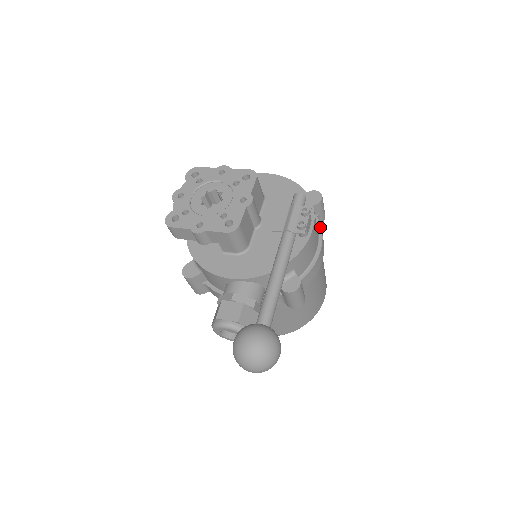
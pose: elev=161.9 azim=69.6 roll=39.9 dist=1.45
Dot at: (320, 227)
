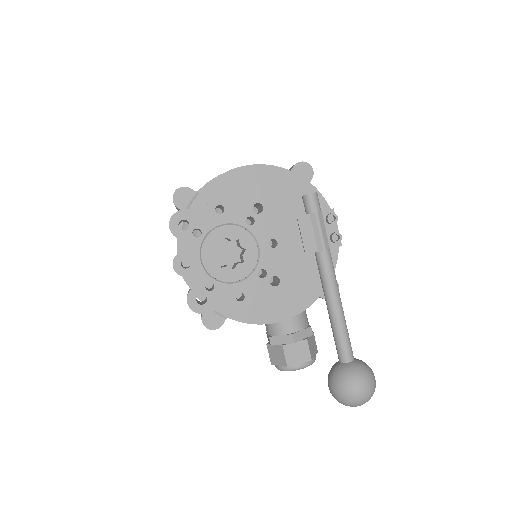
Dot at: occluded
